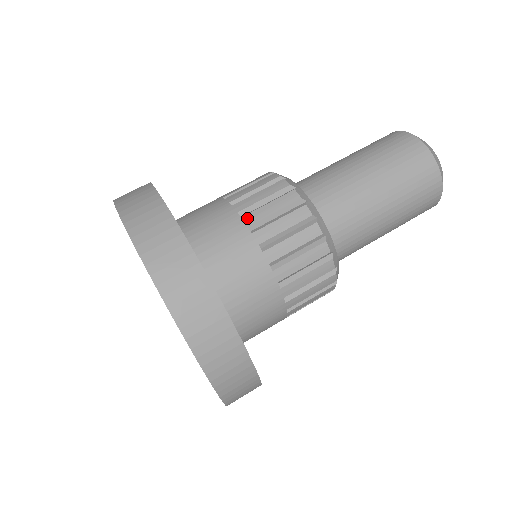
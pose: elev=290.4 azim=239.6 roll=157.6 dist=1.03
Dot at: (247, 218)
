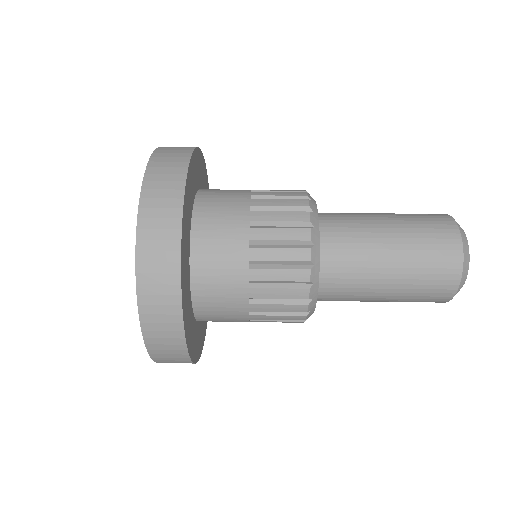
Dot at: (254, 252)
